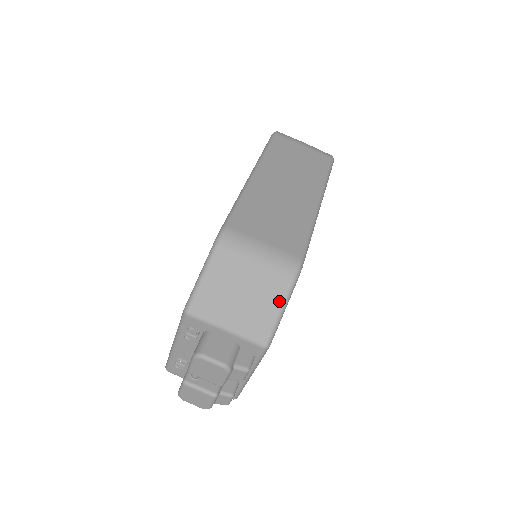
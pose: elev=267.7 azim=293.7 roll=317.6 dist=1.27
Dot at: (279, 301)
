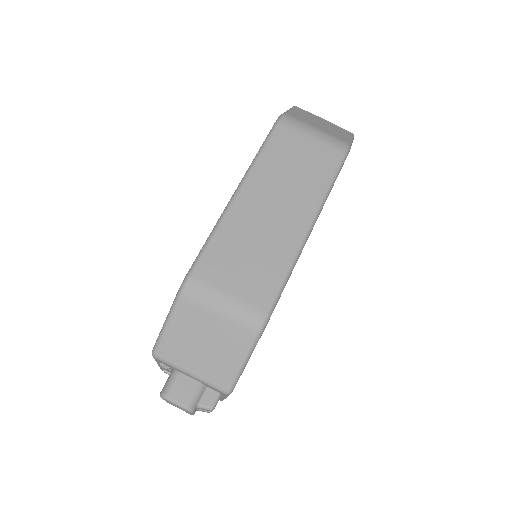
Dot at: (241, 355)
